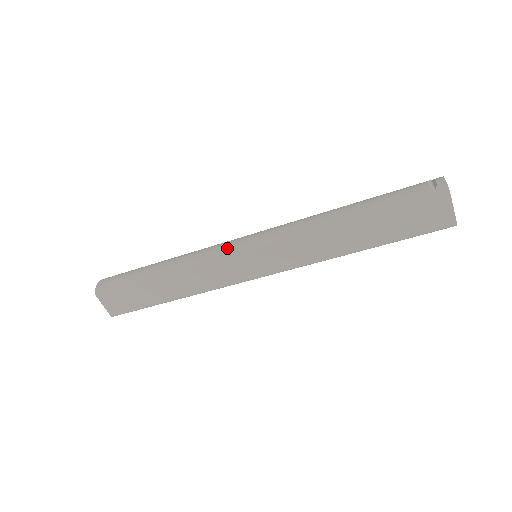
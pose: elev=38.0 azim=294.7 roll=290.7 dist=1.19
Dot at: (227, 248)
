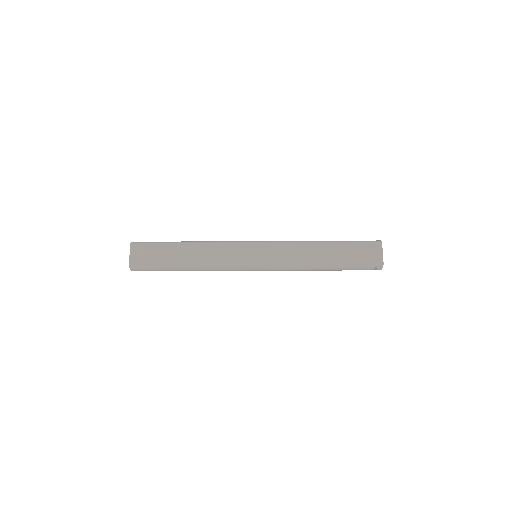
Dot at: (242, 241)
